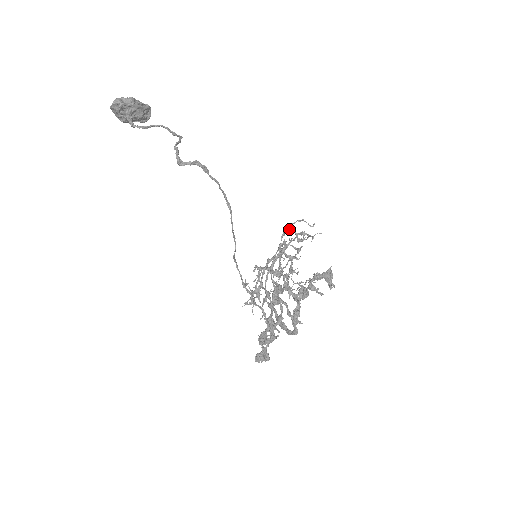
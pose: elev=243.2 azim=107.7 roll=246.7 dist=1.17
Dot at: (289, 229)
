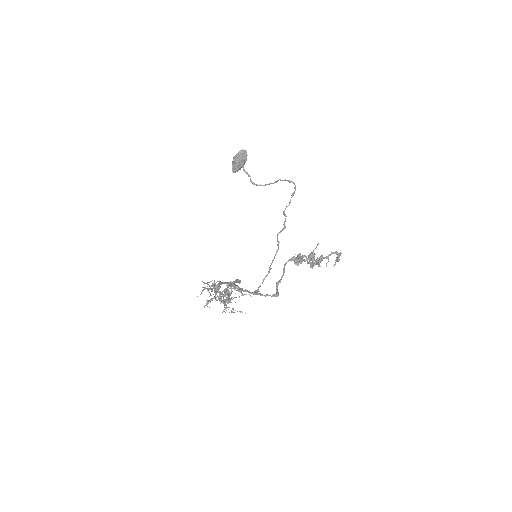
Dot at: occluded
